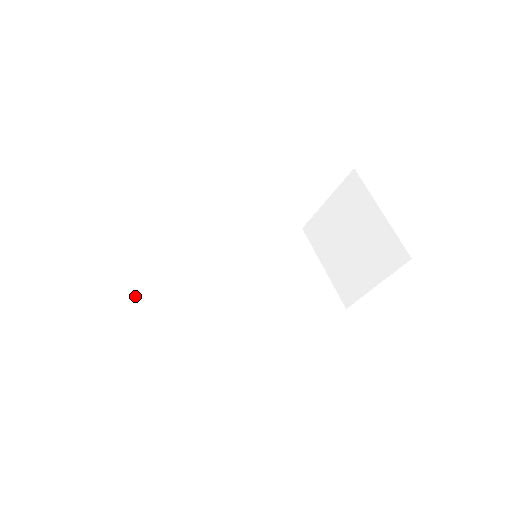
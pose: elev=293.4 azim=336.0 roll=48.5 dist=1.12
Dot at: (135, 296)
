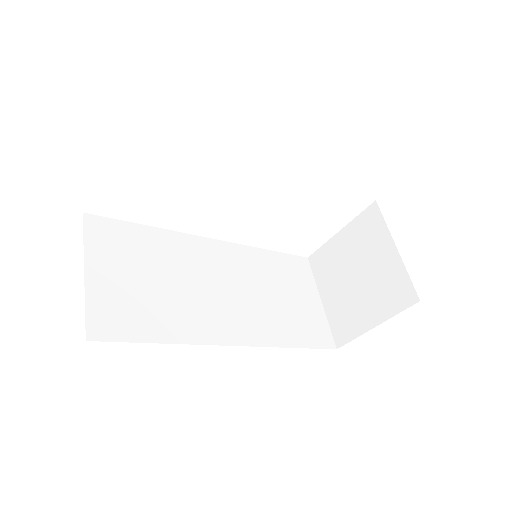
Dot at: (116, 265)
